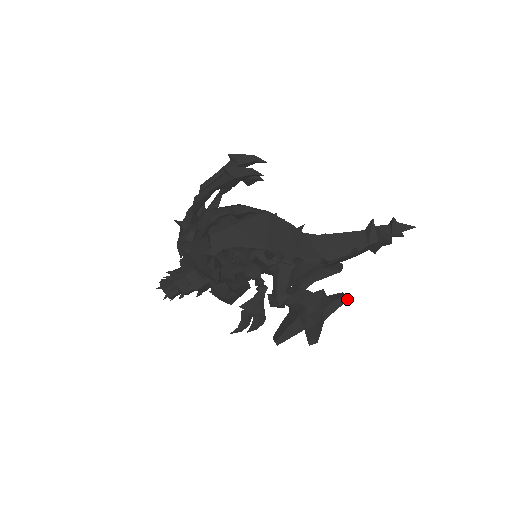
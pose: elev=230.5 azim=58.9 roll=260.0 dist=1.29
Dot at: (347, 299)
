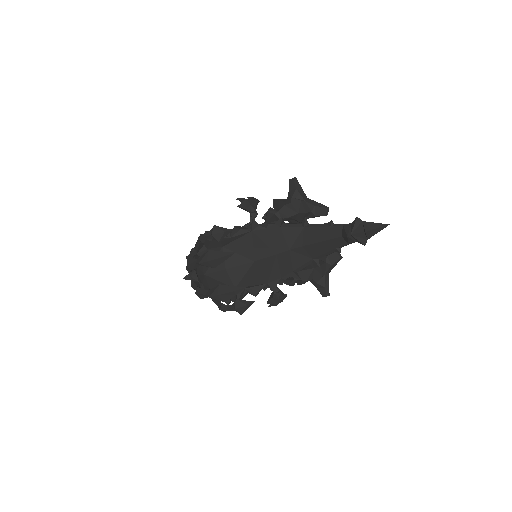
Dot at: (341, 258)
